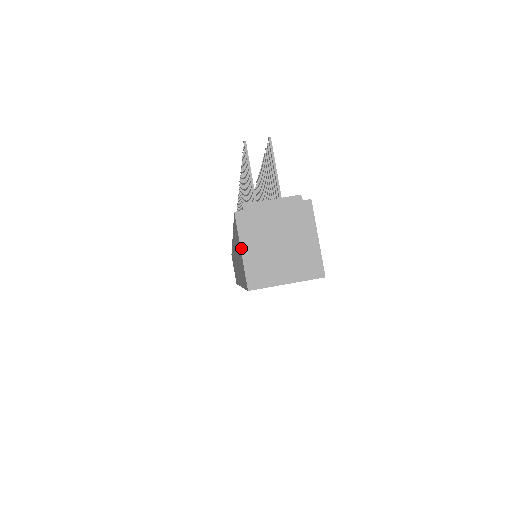
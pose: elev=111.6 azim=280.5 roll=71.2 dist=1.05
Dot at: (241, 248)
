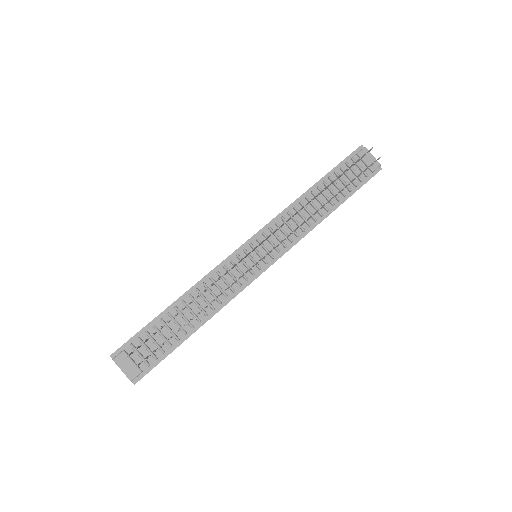
Dot at: occluded
